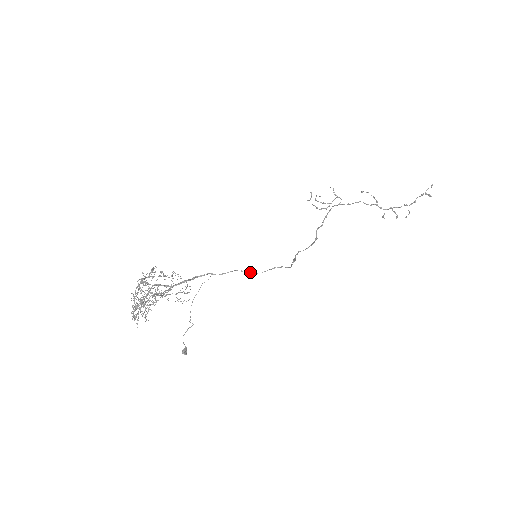
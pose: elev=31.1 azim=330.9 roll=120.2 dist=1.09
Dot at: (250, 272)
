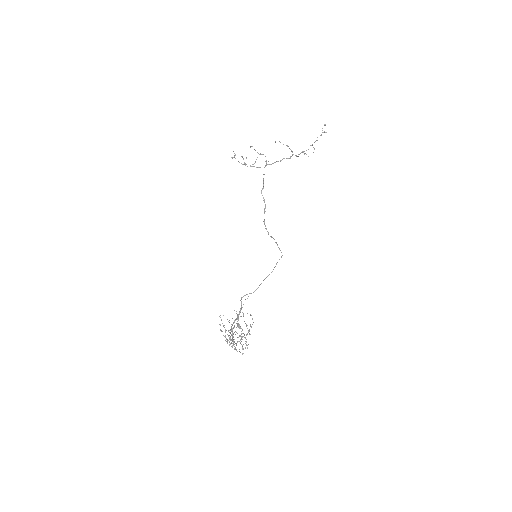
Dot at: (267, 276)
